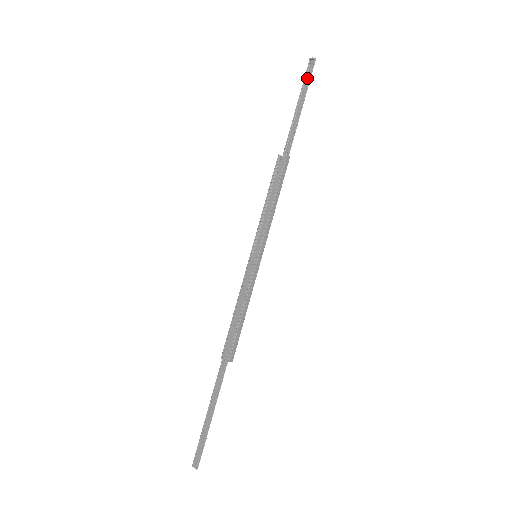
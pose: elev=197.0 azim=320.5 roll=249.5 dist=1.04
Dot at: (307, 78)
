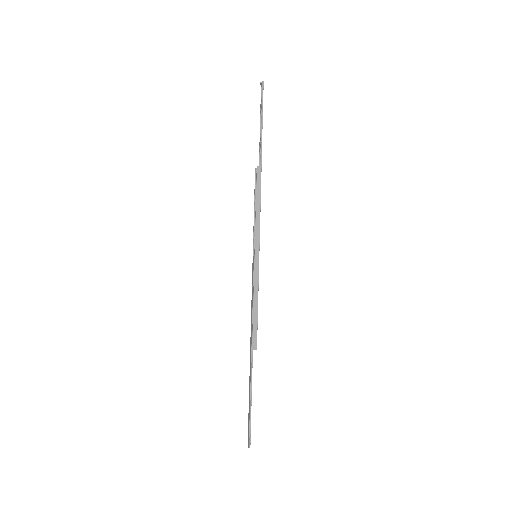
Dot at: (261, 99)
